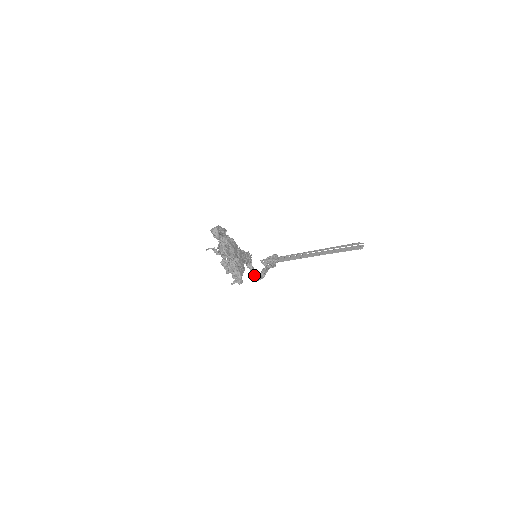
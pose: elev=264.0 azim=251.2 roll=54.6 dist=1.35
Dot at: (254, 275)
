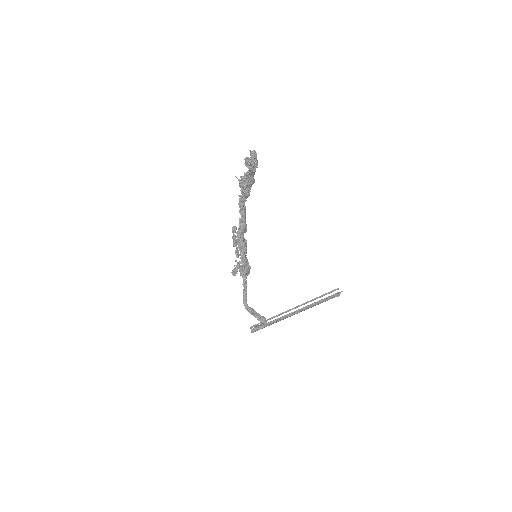
Dot at: (245, 292)
